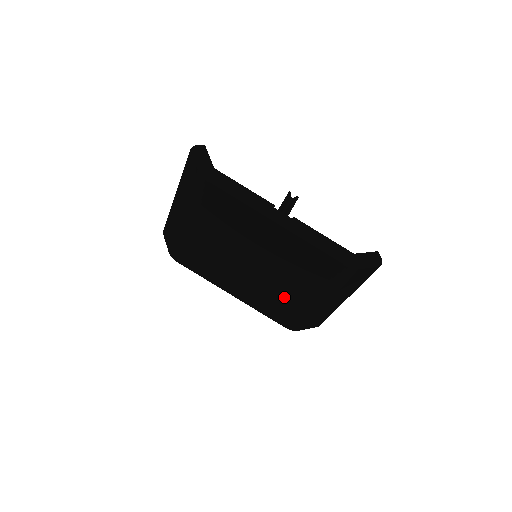
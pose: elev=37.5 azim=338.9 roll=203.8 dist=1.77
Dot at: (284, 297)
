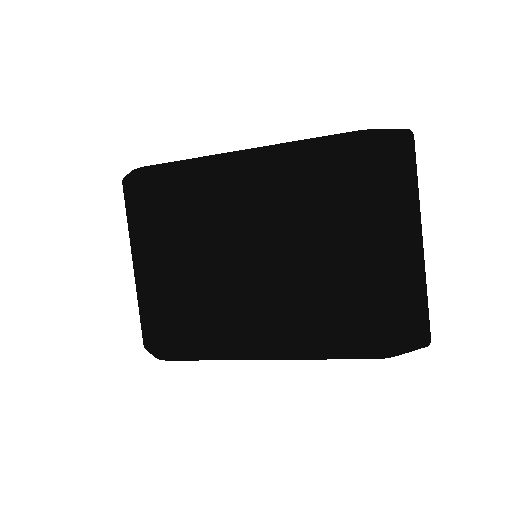
Dot at: (327, 284)
